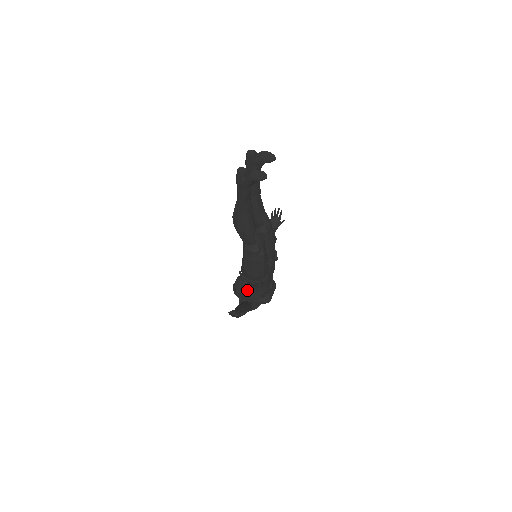
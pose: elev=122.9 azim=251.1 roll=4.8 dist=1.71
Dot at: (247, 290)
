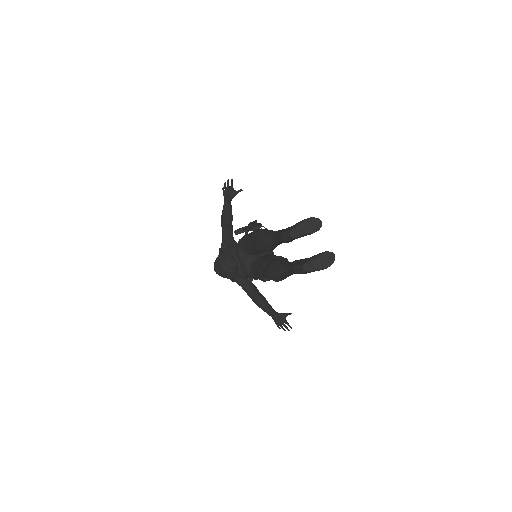
Dot at: (242, 273)
